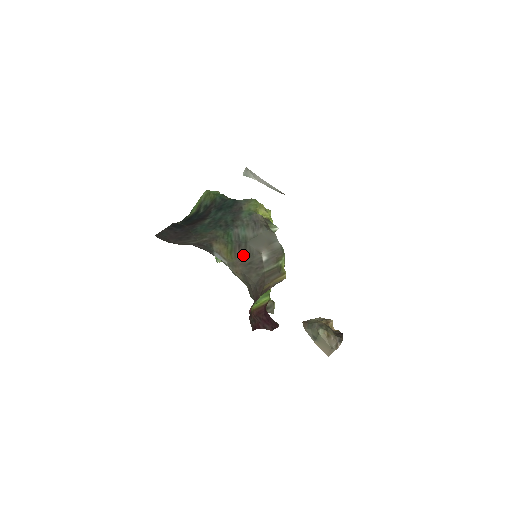
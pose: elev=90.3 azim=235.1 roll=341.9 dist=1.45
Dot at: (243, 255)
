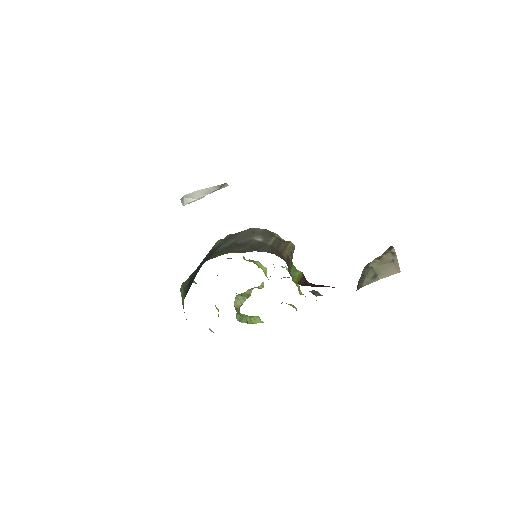
Dot at: (240, 247)
